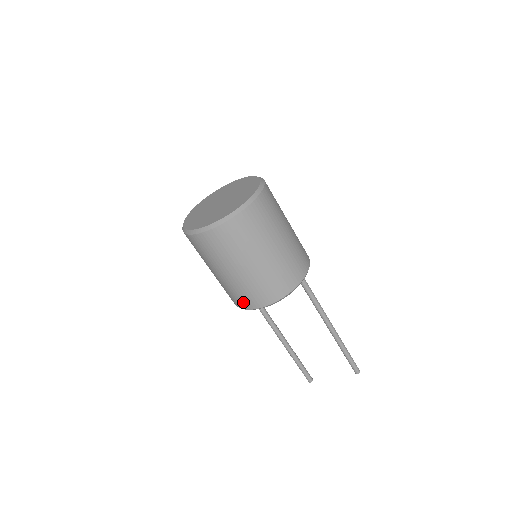
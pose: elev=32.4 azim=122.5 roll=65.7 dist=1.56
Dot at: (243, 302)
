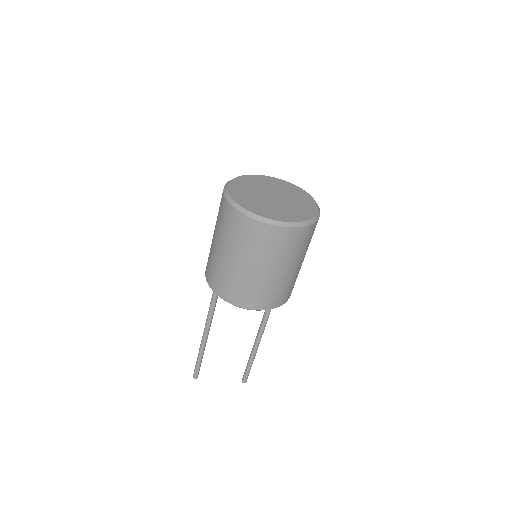
Dot at: (239, 298)
